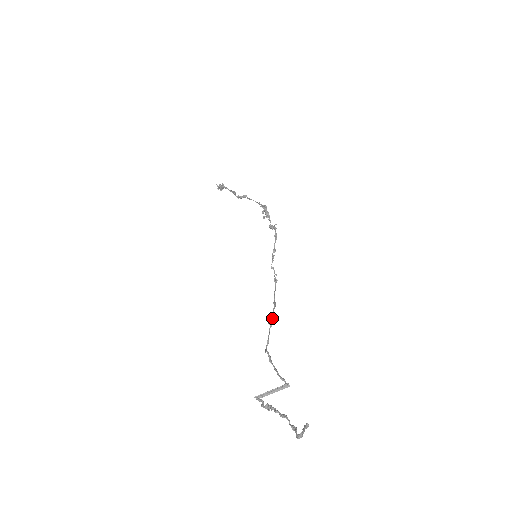
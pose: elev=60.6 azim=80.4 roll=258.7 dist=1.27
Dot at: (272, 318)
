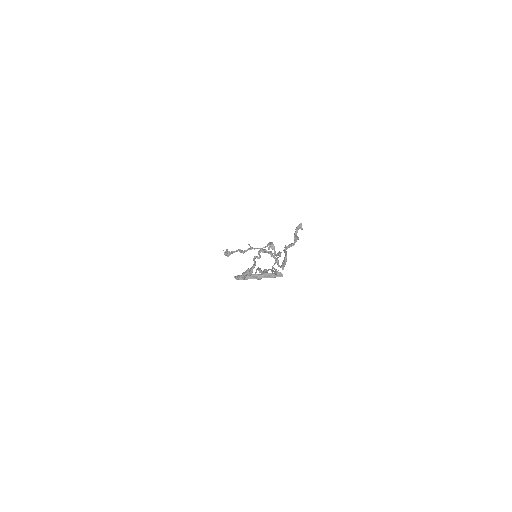
Dot at: (268, 270)
